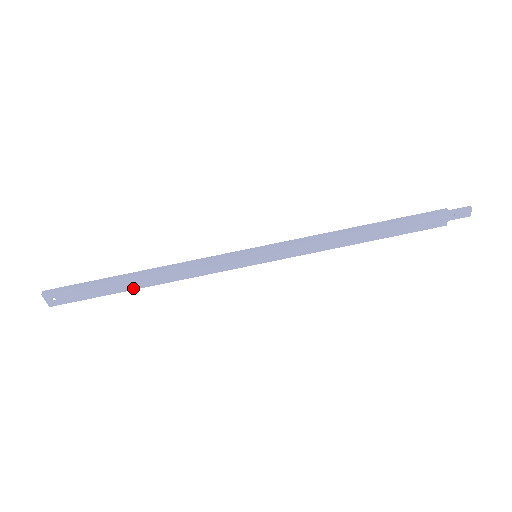
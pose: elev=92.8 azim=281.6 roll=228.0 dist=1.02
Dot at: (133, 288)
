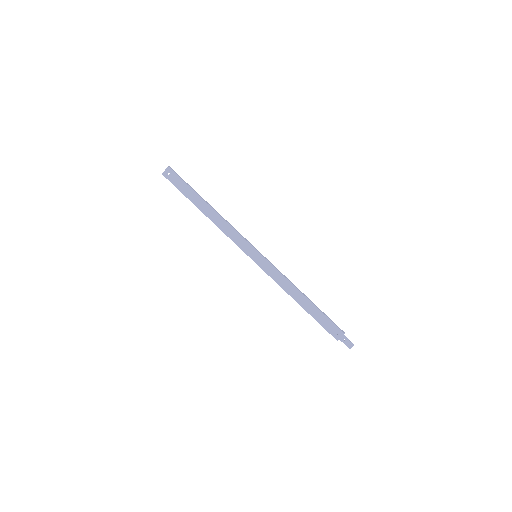
Dot at: (199, 208)
